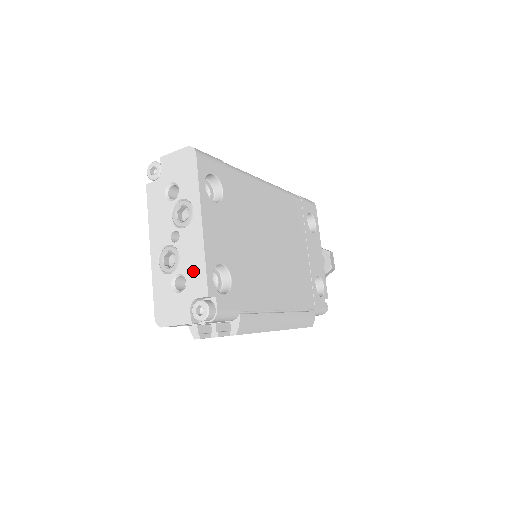
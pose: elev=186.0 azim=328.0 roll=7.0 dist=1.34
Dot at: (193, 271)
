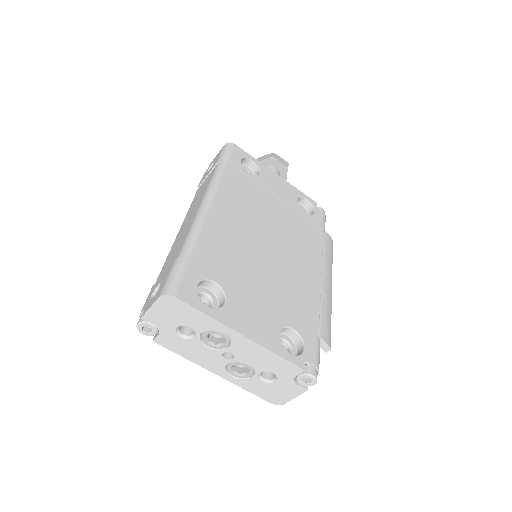
Dot at: (272, 365)
